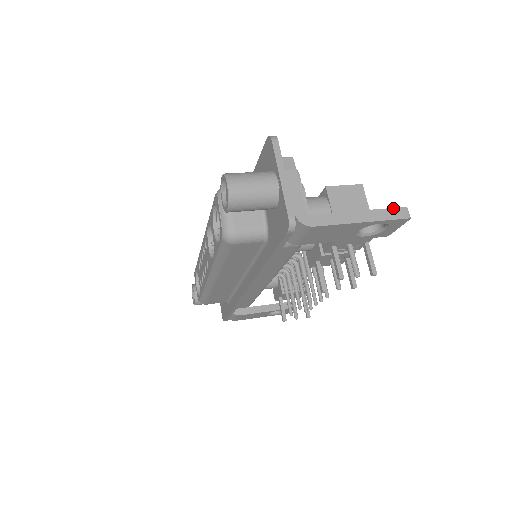
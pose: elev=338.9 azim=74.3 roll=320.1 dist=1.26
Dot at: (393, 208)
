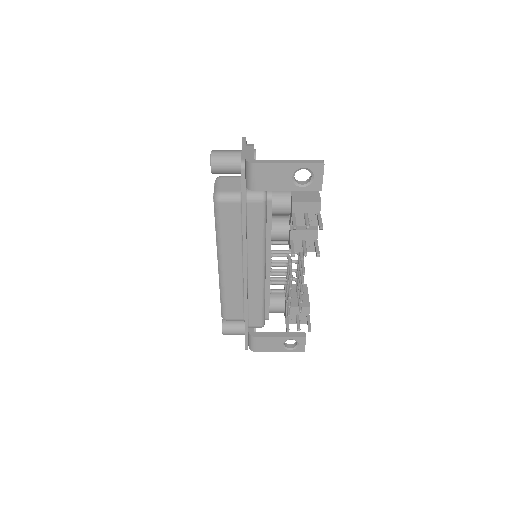
Dot at: (313, 160)
